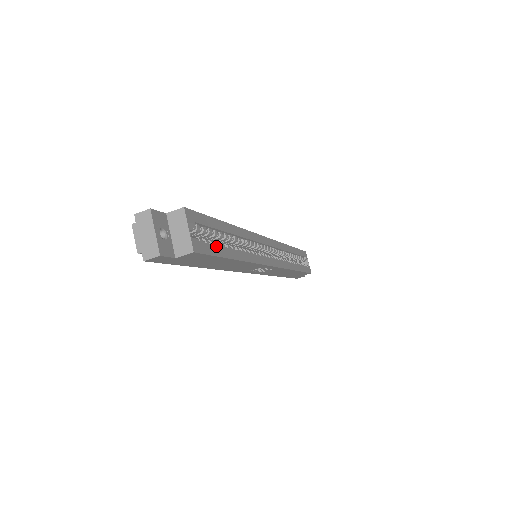
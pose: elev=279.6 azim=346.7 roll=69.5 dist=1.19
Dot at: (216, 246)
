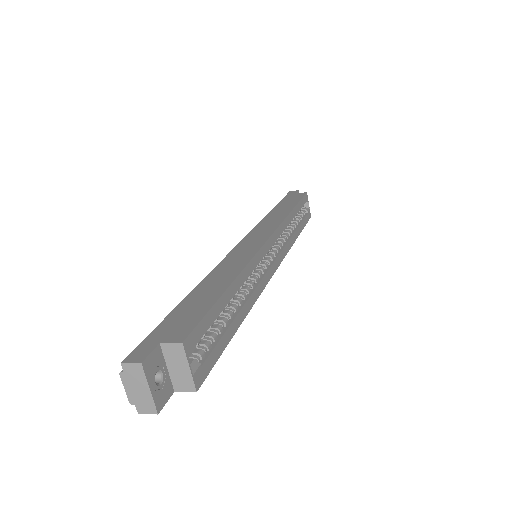
Dot at: (219, 342)
